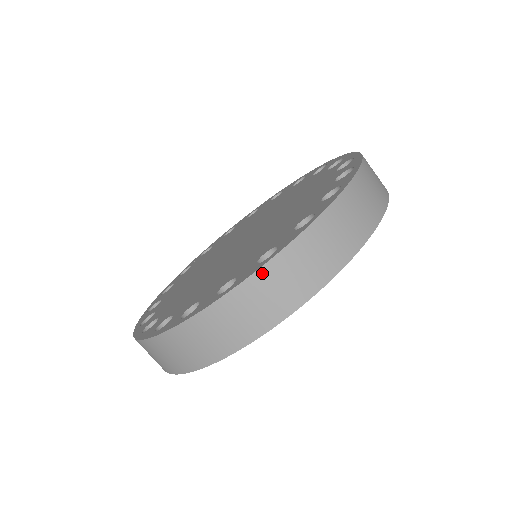
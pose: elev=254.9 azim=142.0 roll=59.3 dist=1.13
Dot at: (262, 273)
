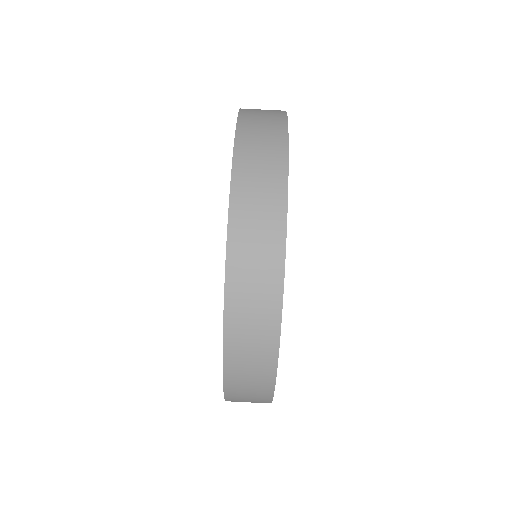
Dot at: (231, 259)
